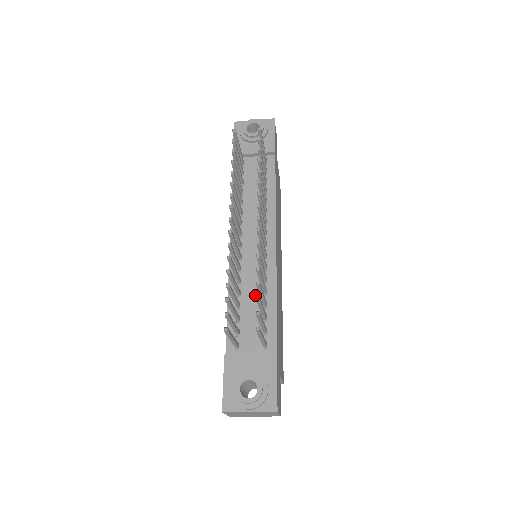
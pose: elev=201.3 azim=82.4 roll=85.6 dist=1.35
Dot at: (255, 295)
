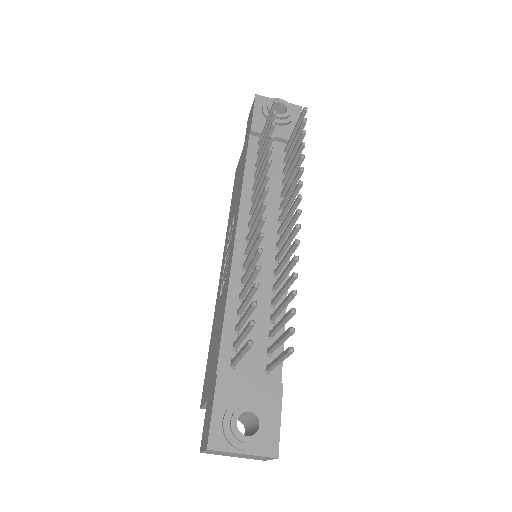
Dot at: (261, 303)
